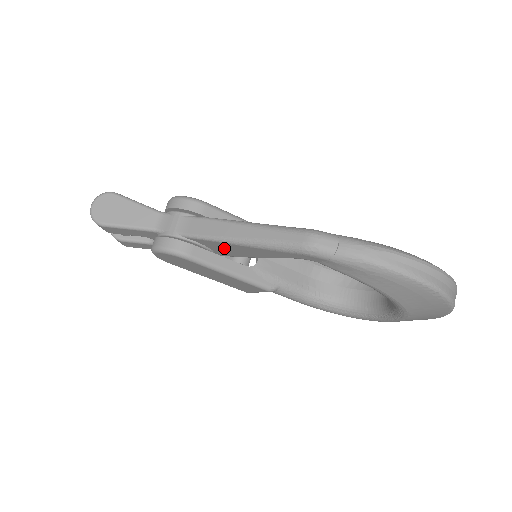
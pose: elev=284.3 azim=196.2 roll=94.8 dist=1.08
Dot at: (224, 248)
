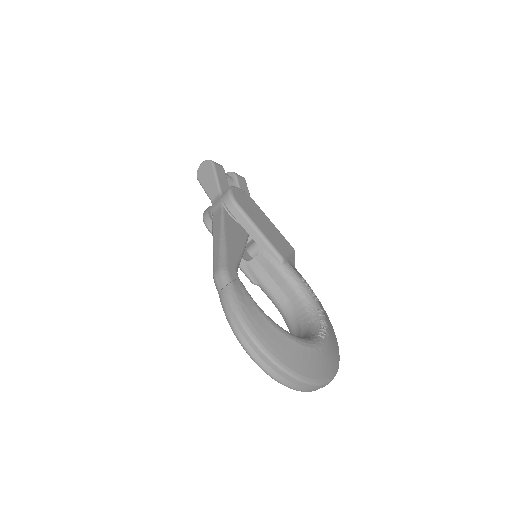
Dot at: occluded
